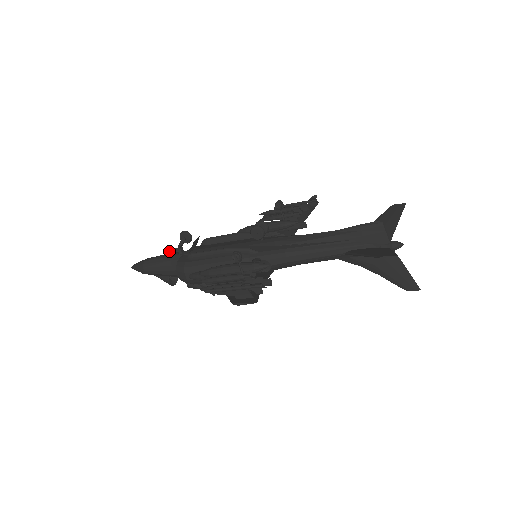
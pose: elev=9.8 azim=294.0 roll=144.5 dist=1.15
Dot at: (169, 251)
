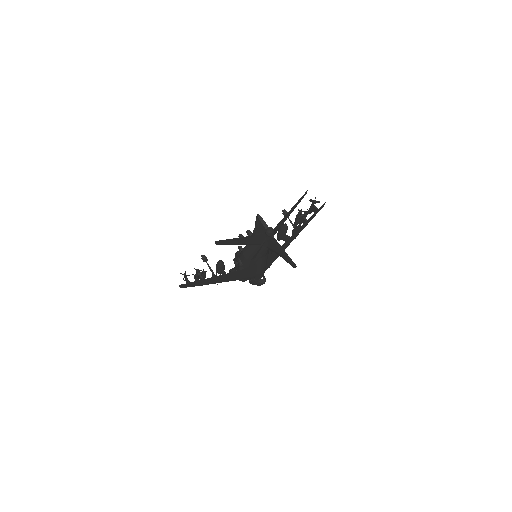
Dot at: occluded
